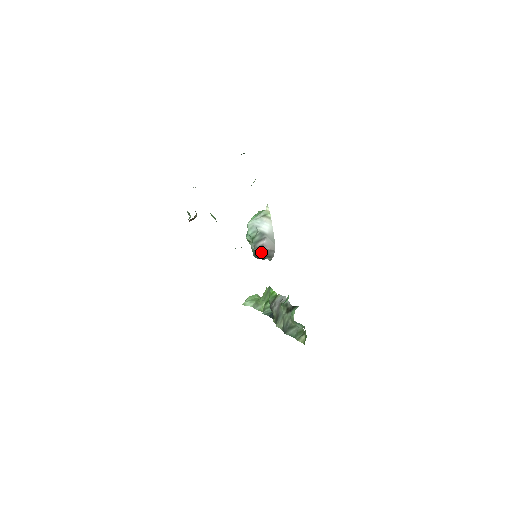
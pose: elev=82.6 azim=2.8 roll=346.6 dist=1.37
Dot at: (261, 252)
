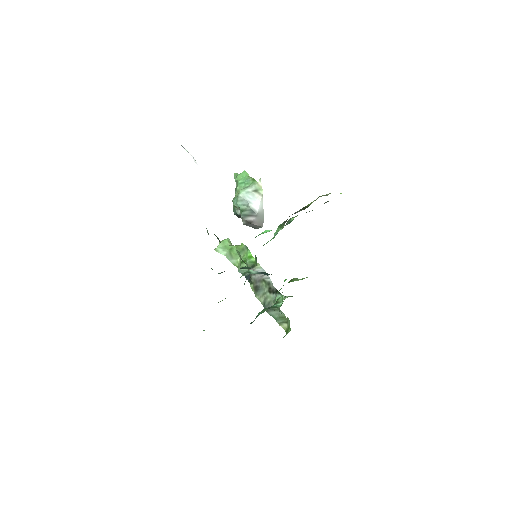
Dot at: (248, 225)
